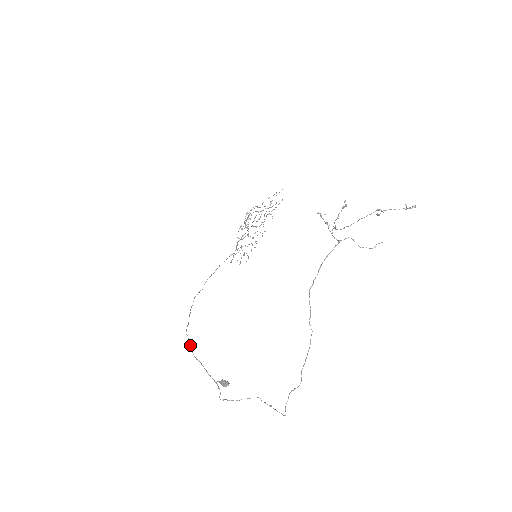
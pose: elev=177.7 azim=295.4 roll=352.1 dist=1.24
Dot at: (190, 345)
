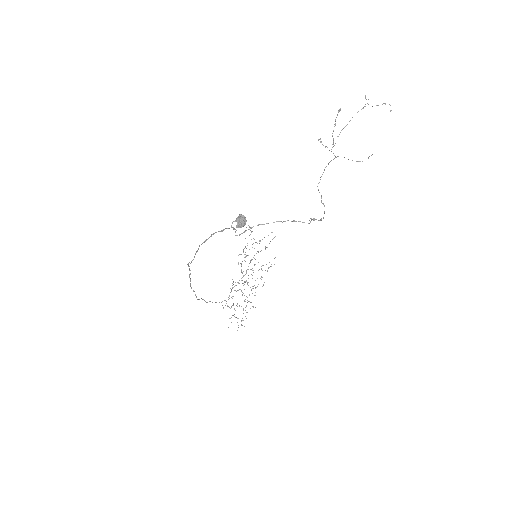
Dot at: (195, 254)
